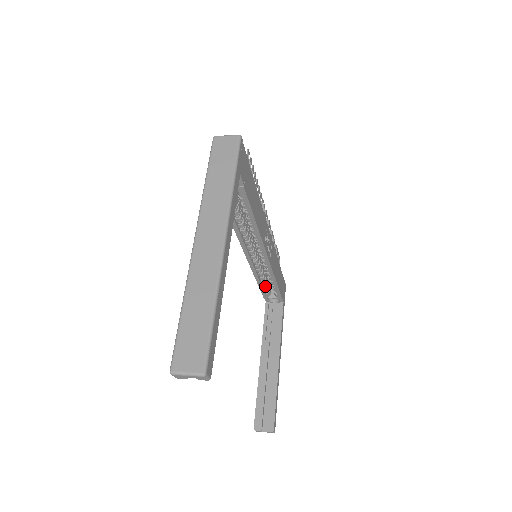
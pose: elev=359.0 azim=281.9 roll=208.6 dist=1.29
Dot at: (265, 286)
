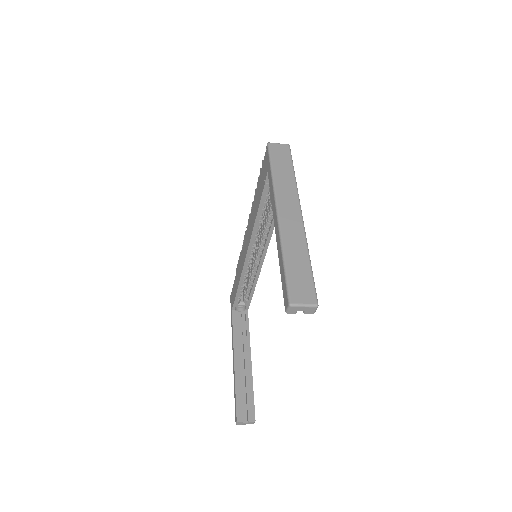
Dot at: (241, 292)
